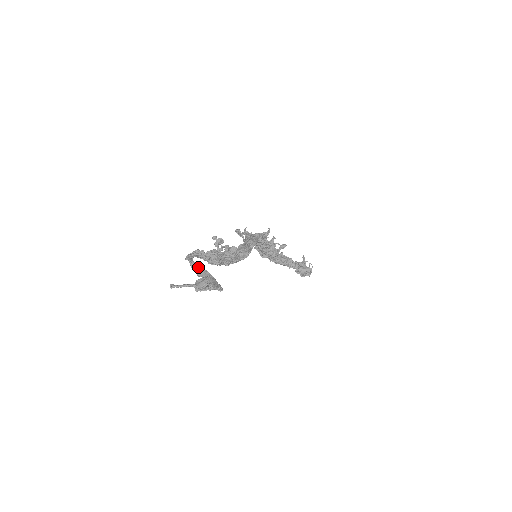
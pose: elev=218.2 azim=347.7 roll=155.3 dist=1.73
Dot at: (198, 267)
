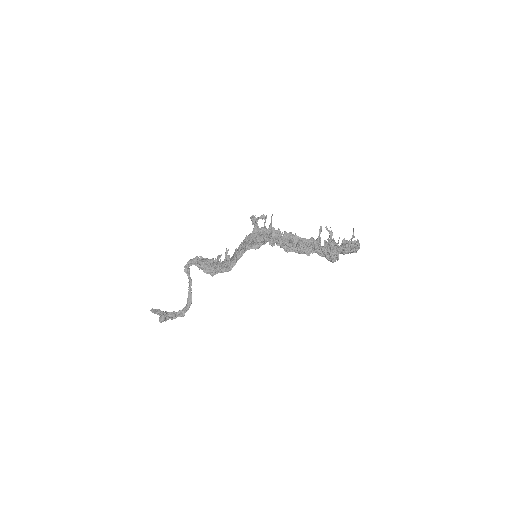
Dot at: (189, 278)
